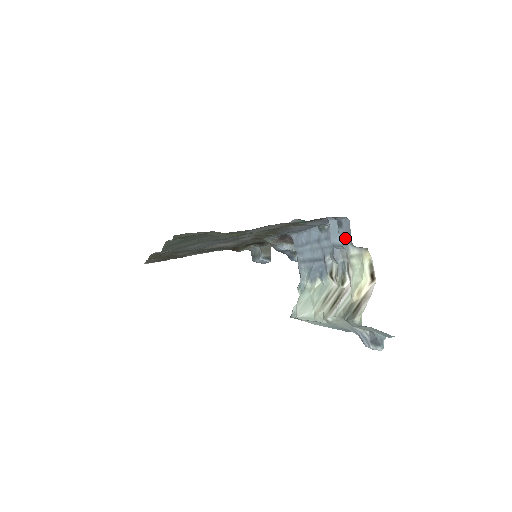
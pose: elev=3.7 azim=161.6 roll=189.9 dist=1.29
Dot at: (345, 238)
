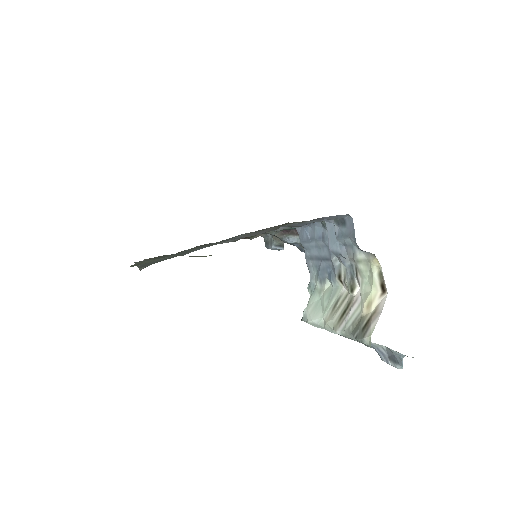
Dot at: (350, 239)
